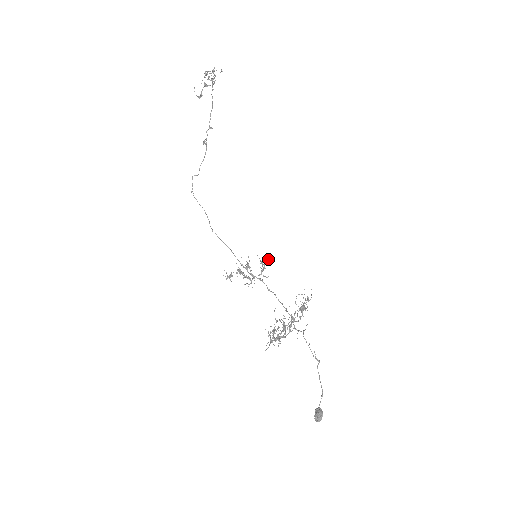
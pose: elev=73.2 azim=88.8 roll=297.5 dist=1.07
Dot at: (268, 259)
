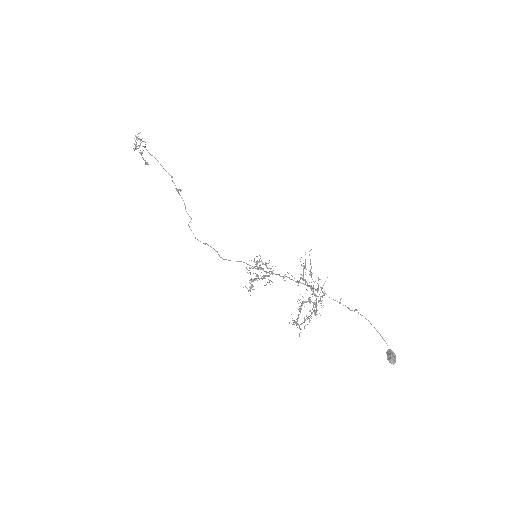
Dot at: occluded
